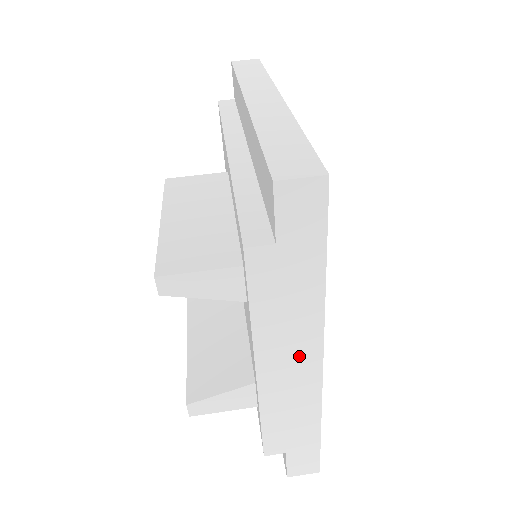
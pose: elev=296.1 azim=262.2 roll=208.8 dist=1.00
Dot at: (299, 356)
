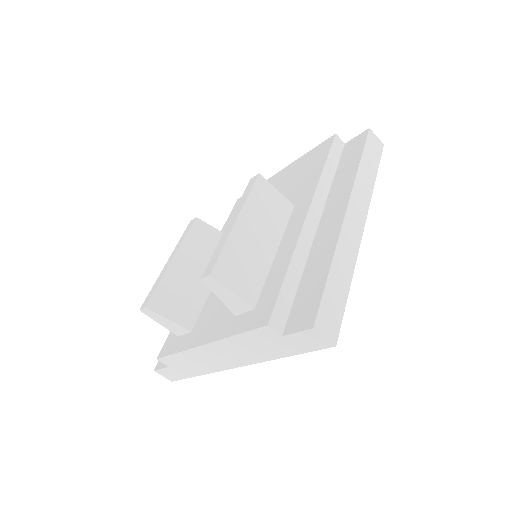
Dot at: (231, 358)
